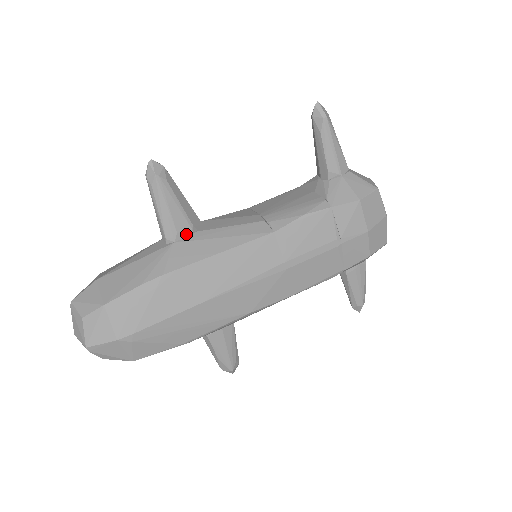
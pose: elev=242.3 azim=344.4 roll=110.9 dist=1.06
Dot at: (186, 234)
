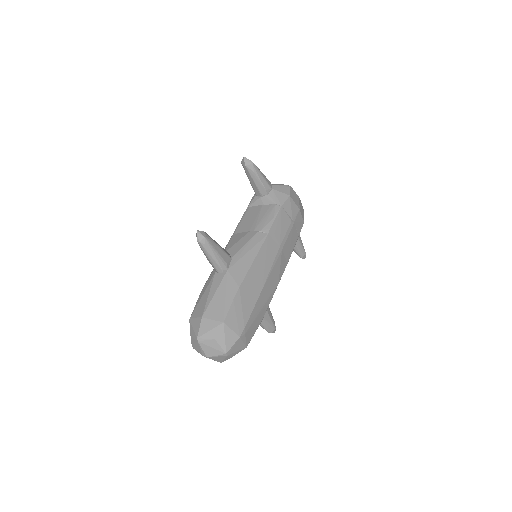
Dot at: (229, 262)
